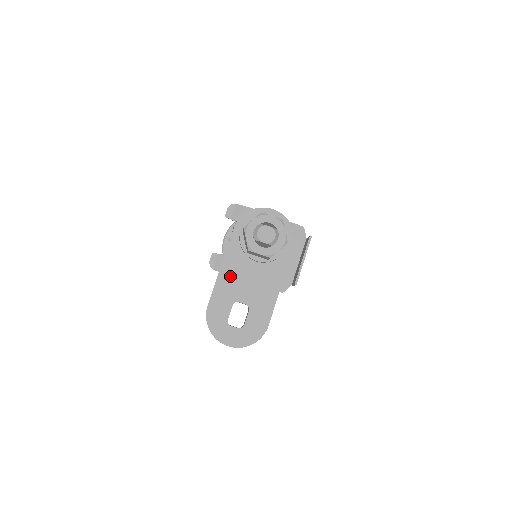
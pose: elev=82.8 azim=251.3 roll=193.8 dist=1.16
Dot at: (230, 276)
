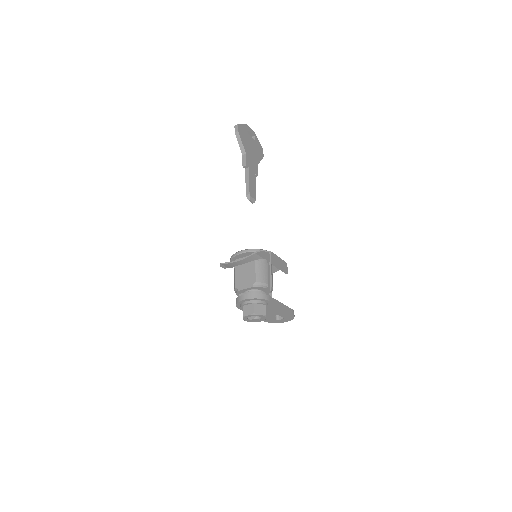
Dot at: occluded
